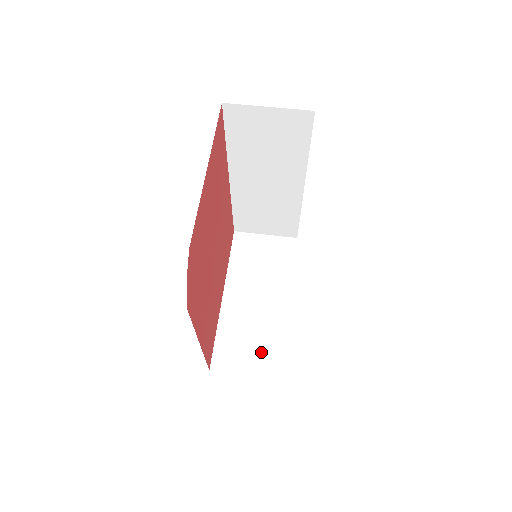
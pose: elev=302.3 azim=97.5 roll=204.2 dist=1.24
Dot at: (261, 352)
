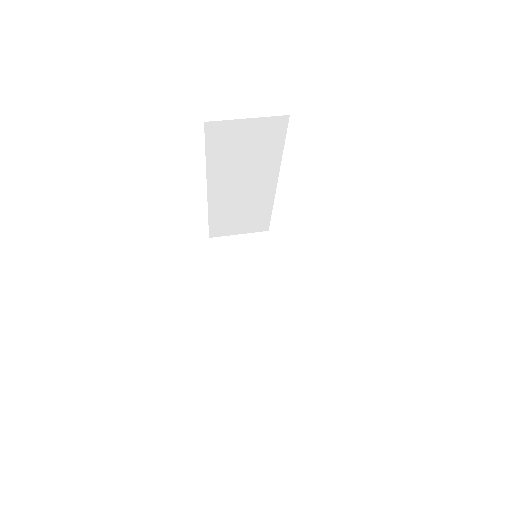
Dot at: (270, 342)
